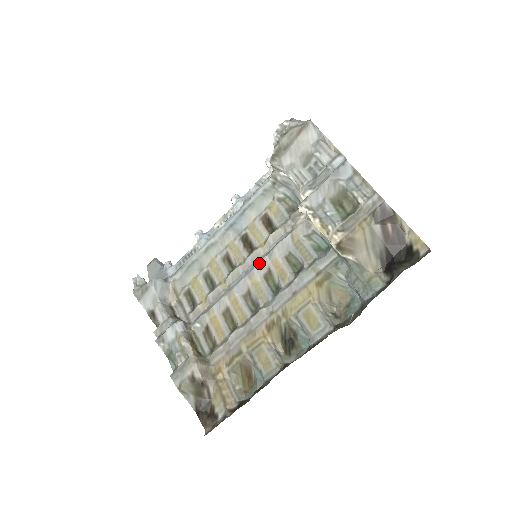
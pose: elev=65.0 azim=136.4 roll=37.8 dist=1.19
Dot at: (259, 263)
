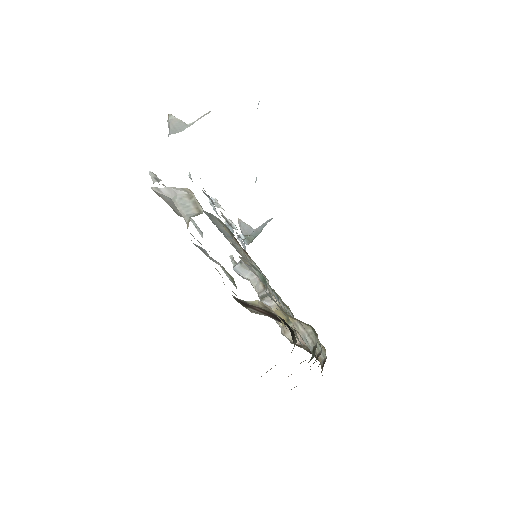
Dot at: (255, 274)
